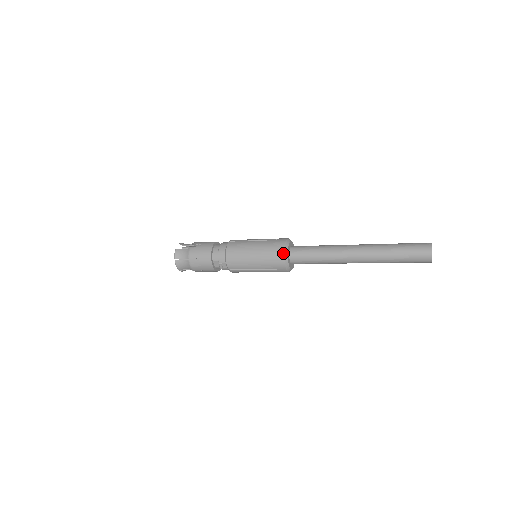
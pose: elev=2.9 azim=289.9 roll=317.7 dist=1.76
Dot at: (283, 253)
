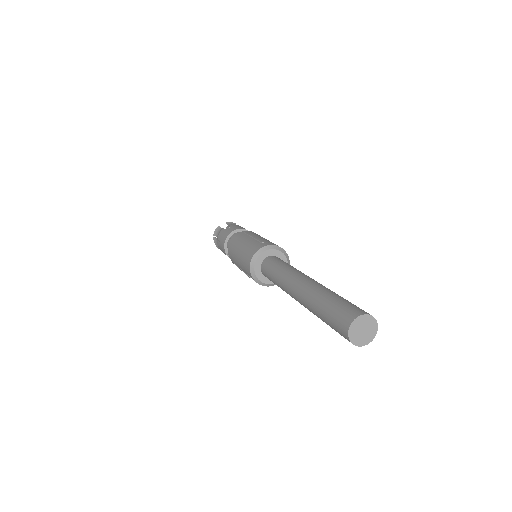
Dot at: (251, 259)
